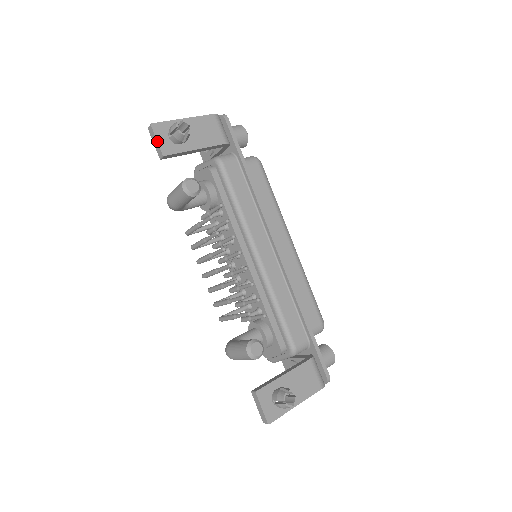
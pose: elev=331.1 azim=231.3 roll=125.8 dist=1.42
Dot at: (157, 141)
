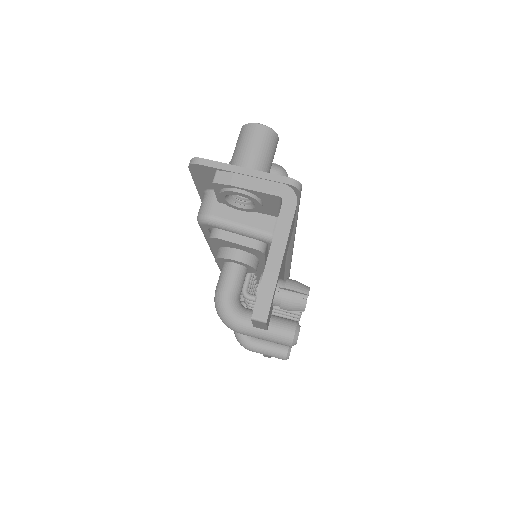
Dot at: occluded
